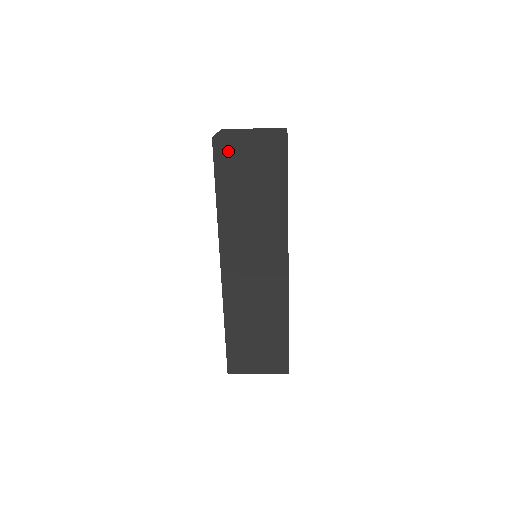
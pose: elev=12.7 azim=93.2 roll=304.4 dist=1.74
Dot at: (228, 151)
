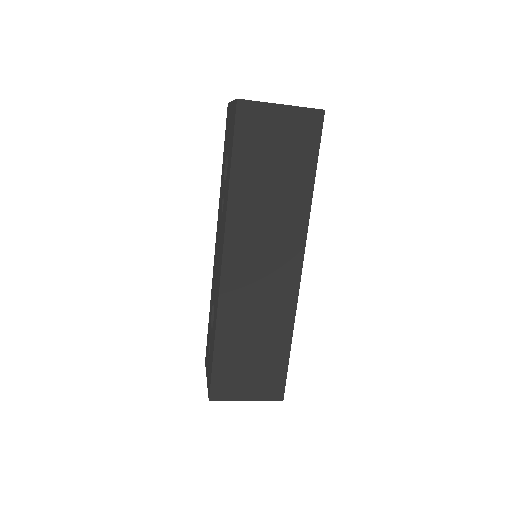
Dot at: (254, 118)
